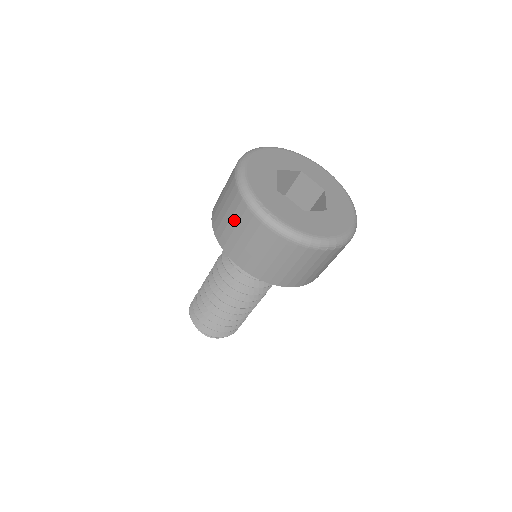
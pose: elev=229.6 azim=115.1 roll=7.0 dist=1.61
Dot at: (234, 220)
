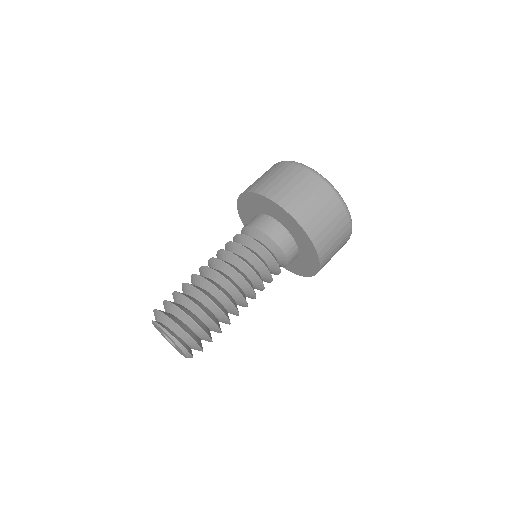
Dot at: (271, 173)
